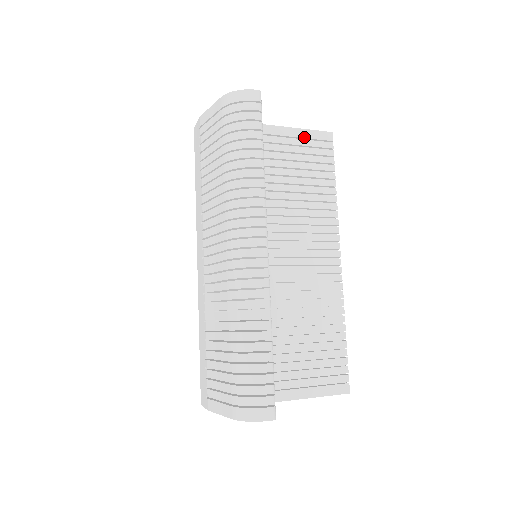
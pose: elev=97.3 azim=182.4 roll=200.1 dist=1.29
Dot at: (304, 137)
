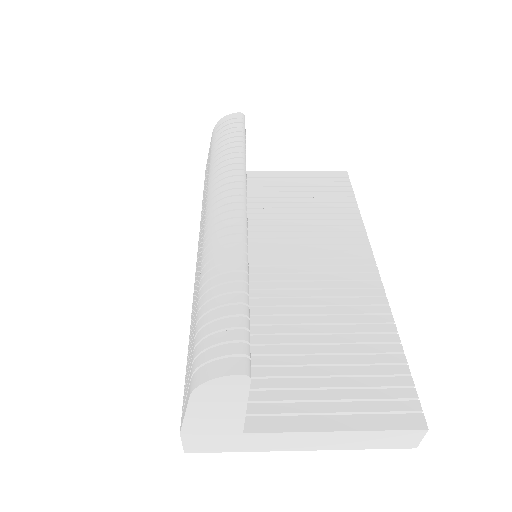
Dot at: (315, 176)
